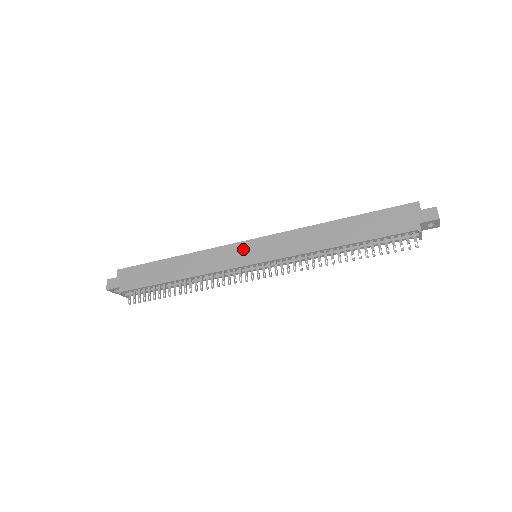
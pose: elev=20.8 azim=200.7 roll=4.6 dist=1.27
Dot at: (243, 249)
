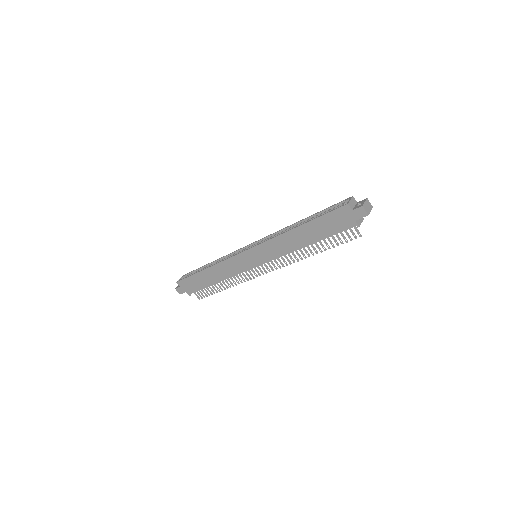
Dot at: (245, 258)
